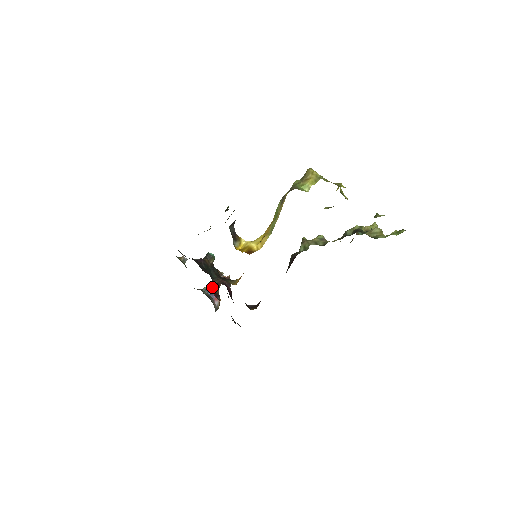
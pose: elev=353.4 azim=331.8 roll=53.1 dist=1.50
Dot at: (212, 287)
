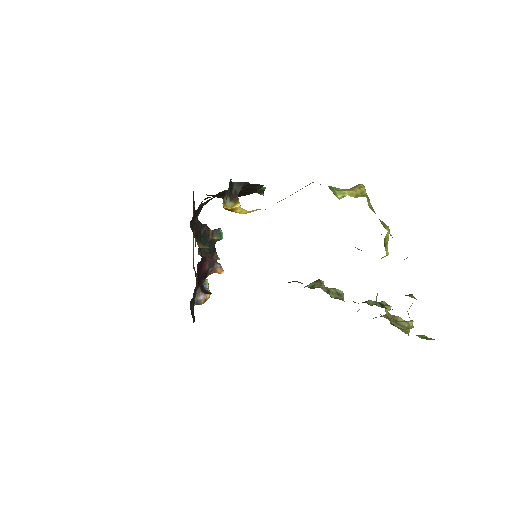
Dot at: (198, 263)
